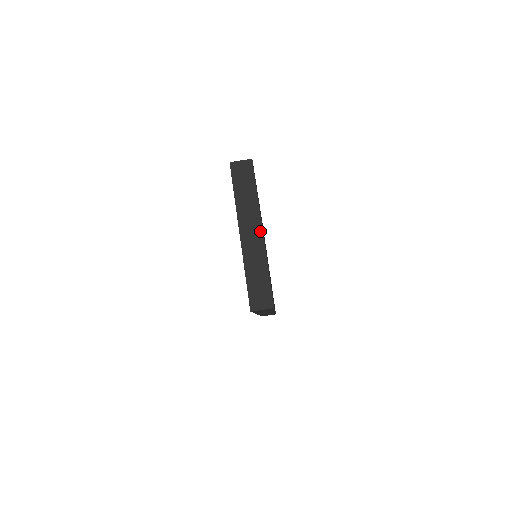
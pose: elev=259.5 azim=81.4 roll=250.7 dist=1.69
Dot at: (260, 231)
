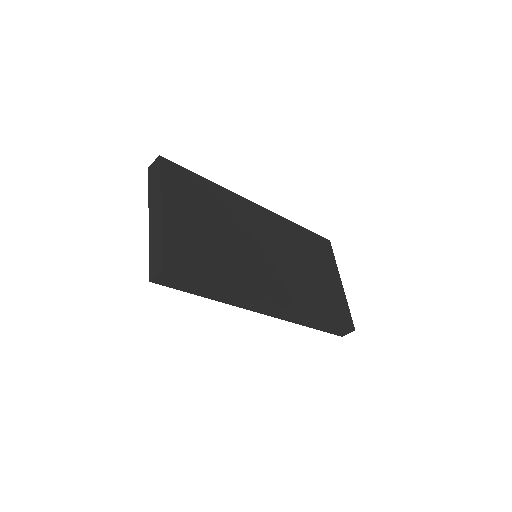
Dot at: (159, 209)
